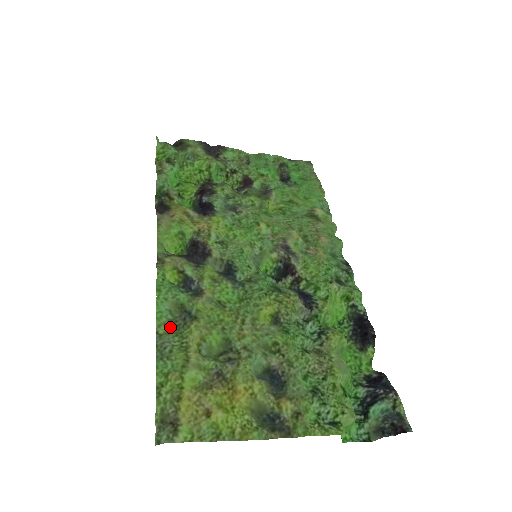
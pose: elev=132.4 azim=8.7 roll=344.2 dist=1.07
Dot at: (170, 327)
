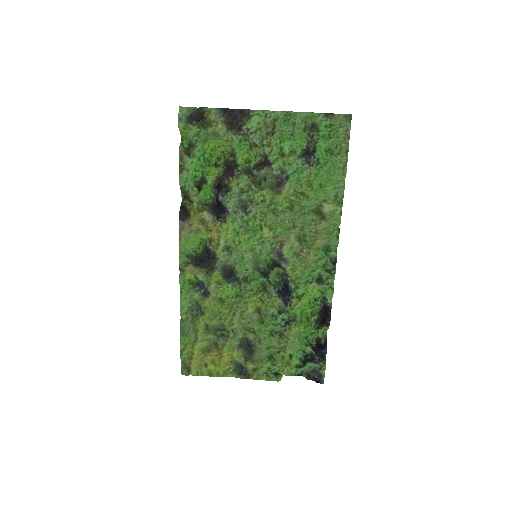
Dot at: (188, 316)
